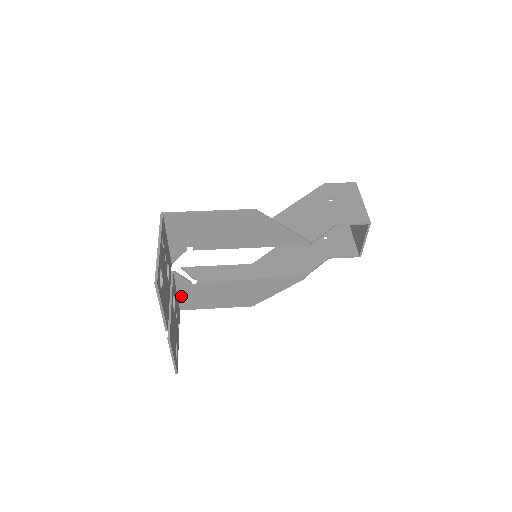
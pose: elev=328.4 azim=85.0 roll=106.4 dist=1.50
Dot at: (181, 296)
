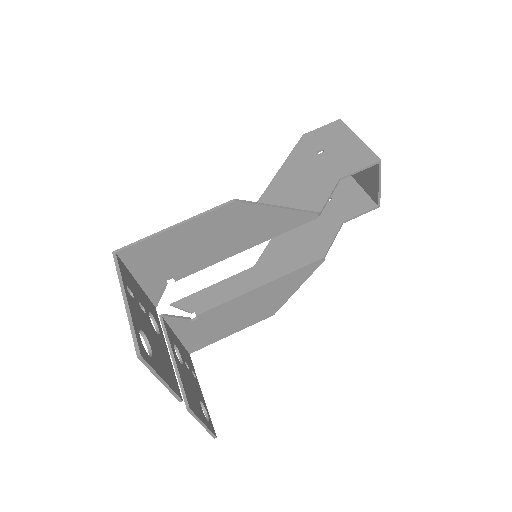
Dot at: (184, 338)
